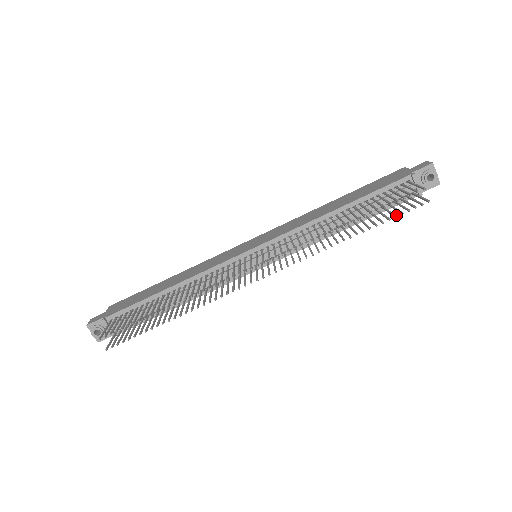
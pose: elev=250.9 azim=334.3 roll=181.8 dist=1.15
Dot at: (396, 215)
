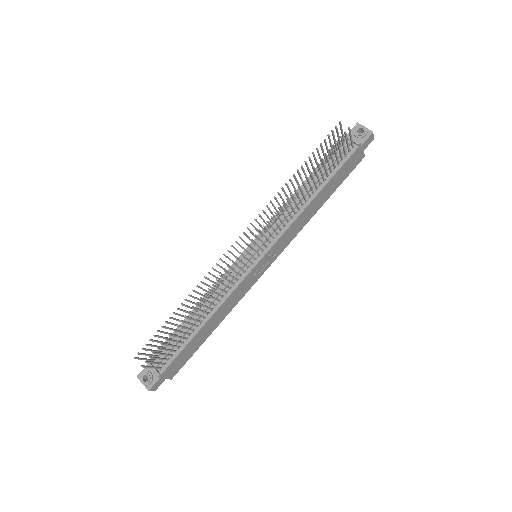
Dot at: (329, 149)
